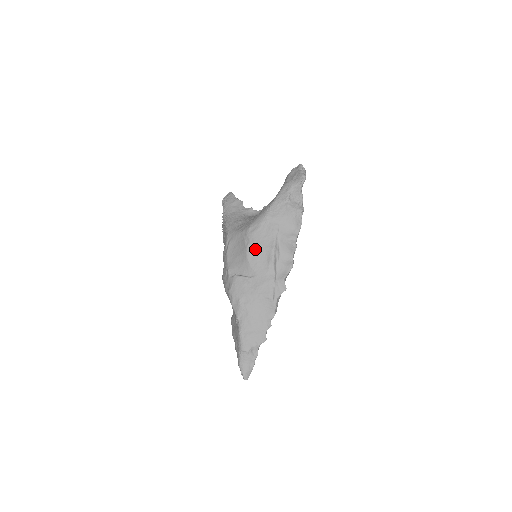
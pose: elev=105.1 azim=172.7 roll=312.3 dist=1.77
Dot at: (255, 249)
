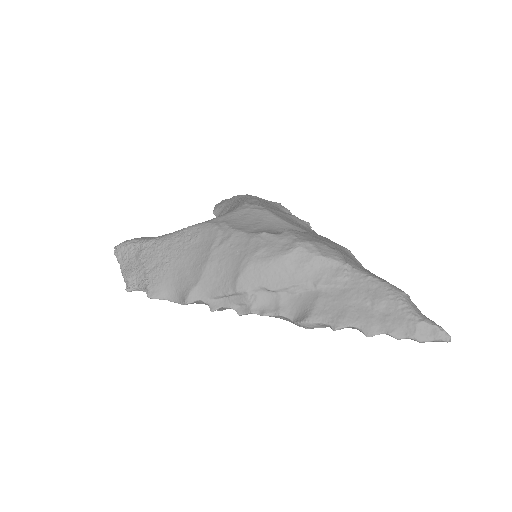
Dot at: (278, 213)
